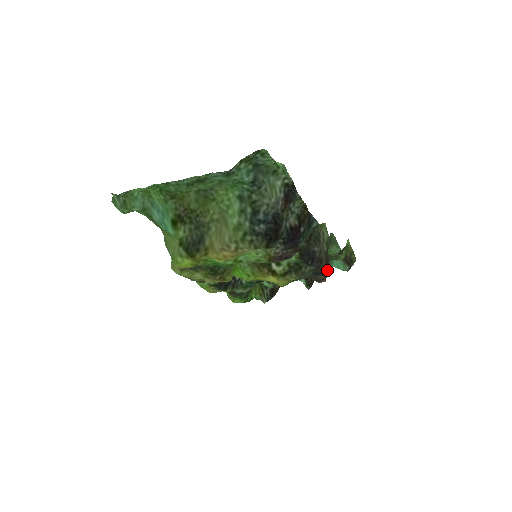
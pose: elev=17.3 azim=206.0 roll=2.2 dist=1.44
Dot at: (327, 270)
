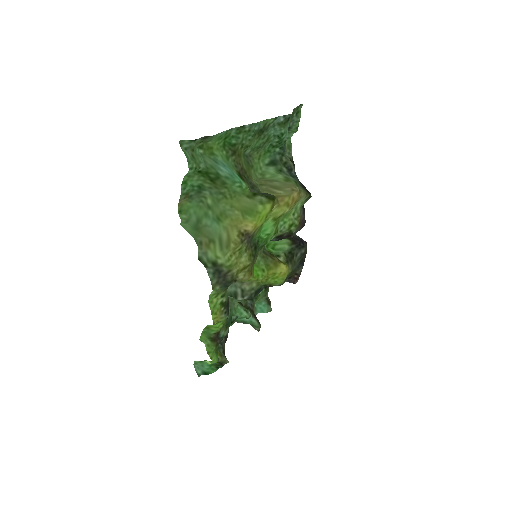
Dot at: occluded
